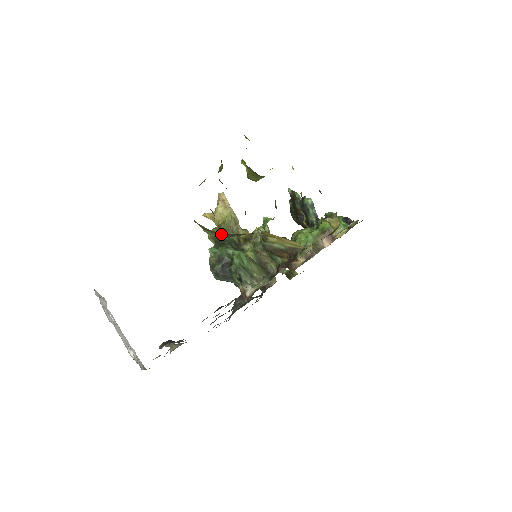
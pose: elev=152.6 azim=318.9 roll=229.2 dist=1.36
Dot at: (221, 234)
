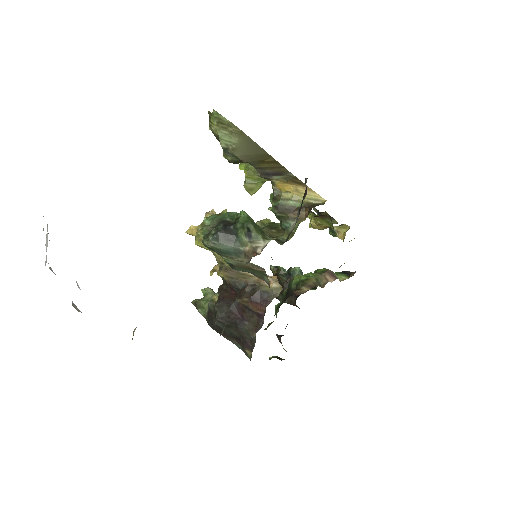
Dot at: (240, 135)
